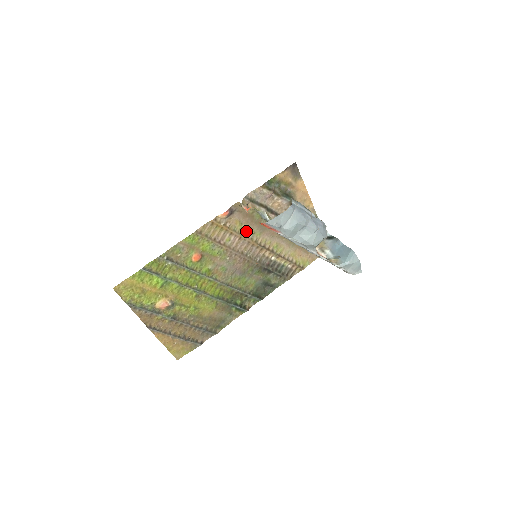
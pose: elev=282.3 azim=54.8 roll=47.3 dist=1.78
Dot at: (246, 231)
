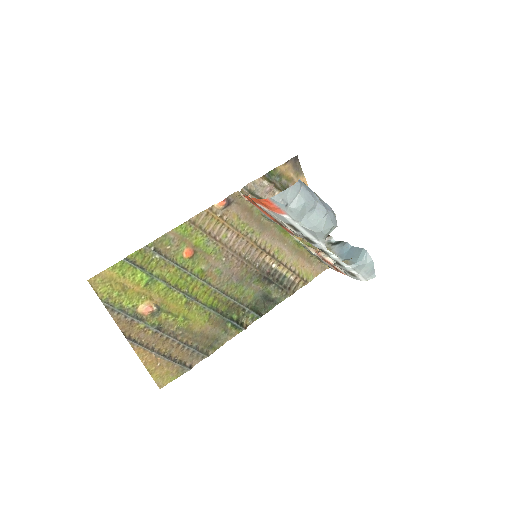
Dot at: (244, 228)
